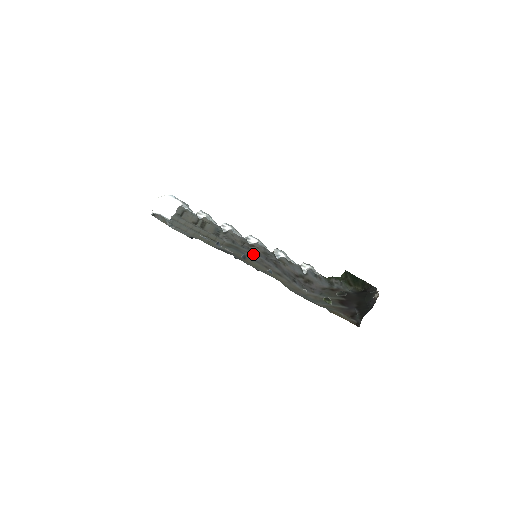
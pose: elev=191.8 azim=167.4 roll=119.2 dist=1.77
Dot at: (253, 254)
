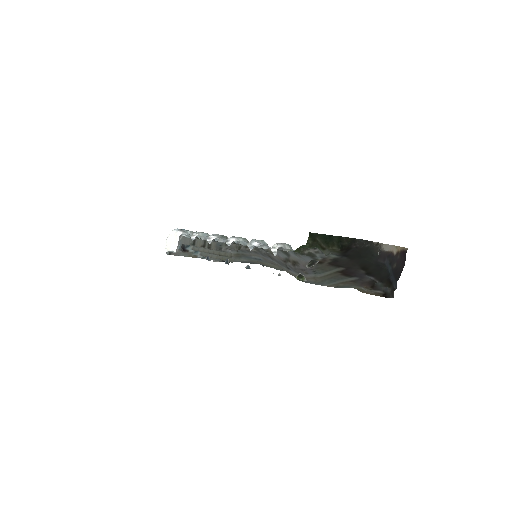
Dot at: (255, 255)
